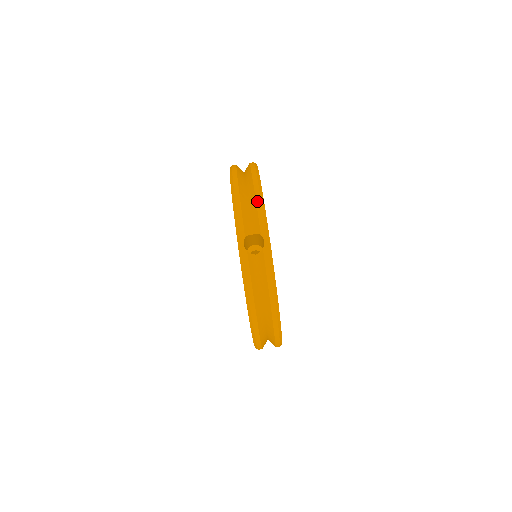
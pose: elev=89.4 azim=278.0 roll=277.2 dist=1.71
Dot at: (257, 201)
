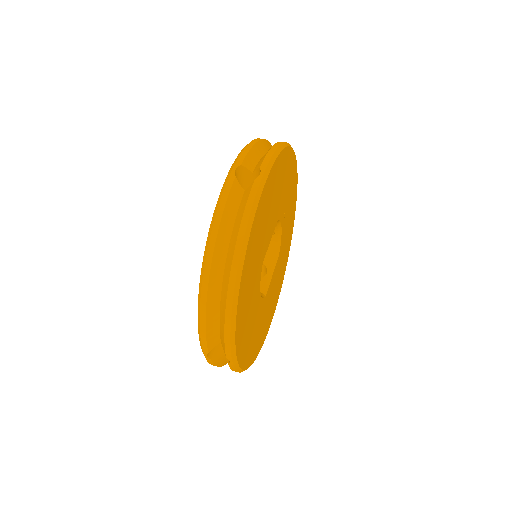
Dot at: (273, 147)
